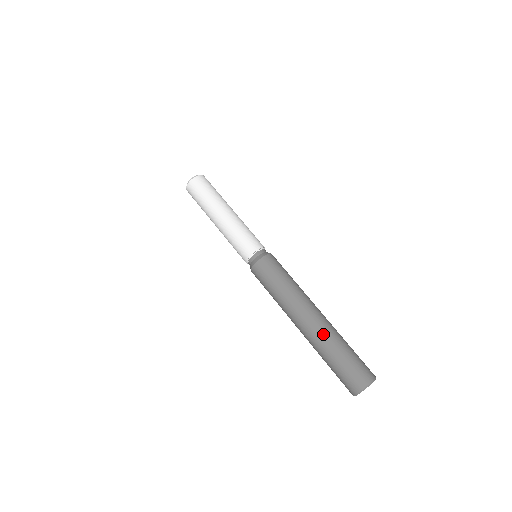
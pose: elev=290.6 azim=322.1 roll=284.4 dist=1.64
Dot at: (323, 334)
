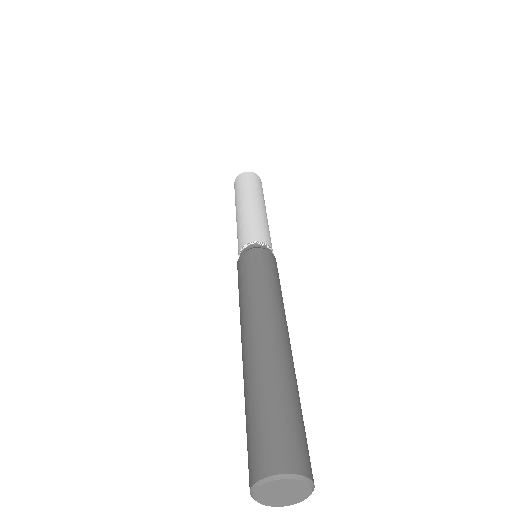
Dot at: (284, 360)
